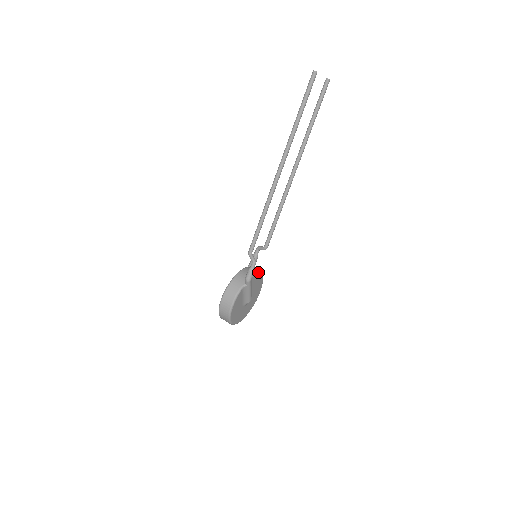
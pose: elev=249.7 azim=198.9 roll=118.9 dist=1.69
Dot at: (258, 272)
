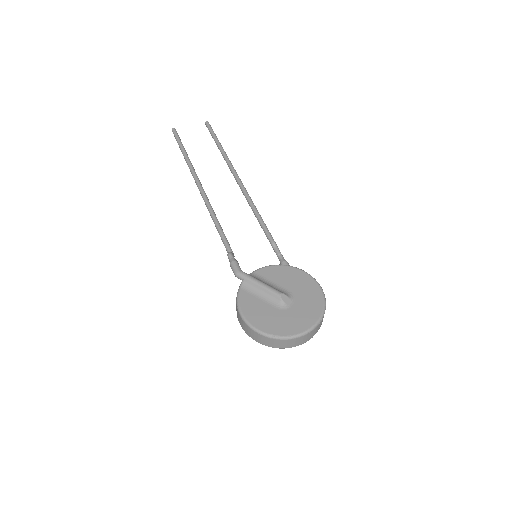
Dot at: (272, 265)
